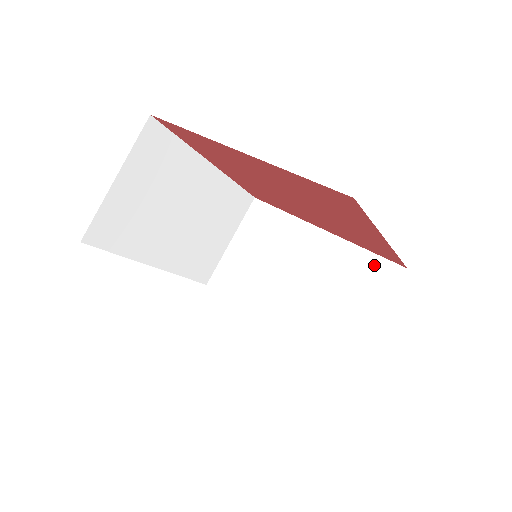
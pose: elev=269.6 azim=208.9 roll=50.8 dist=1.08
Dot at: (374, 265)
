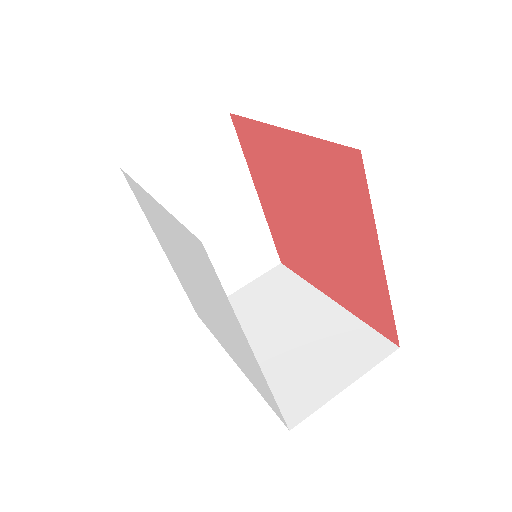
Dot at: (367, 337)
